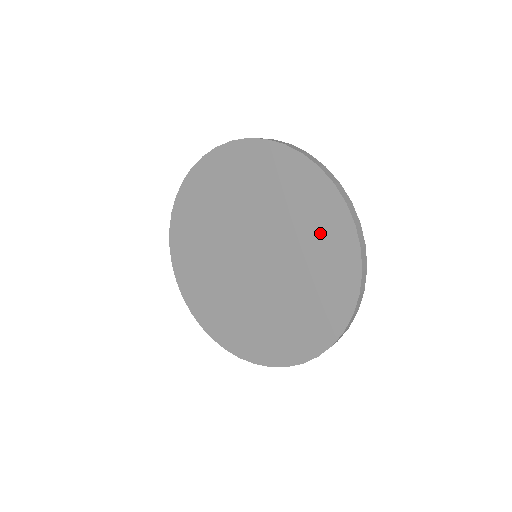
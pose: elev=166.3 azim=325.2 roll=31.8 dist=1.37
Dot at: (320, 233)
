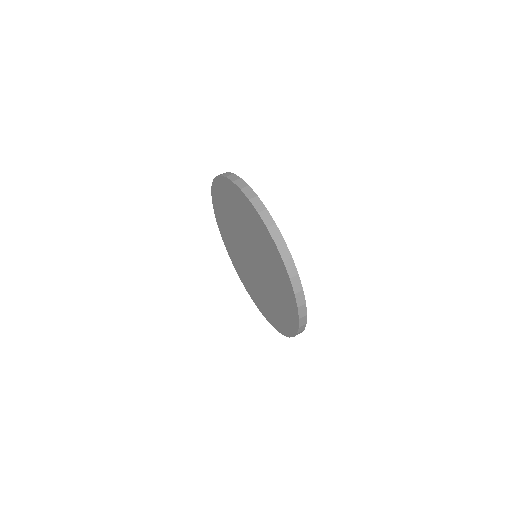
Dot at: (283, 310)
